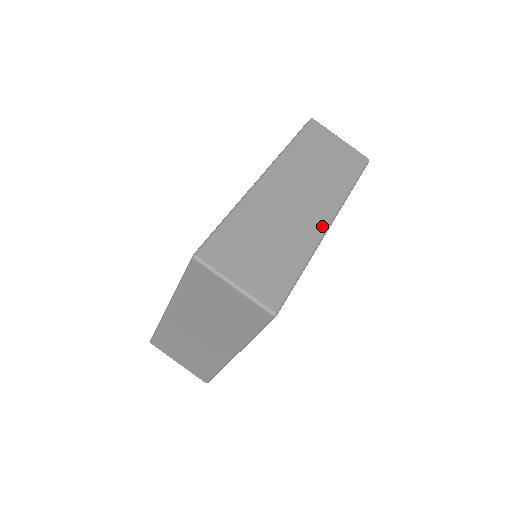
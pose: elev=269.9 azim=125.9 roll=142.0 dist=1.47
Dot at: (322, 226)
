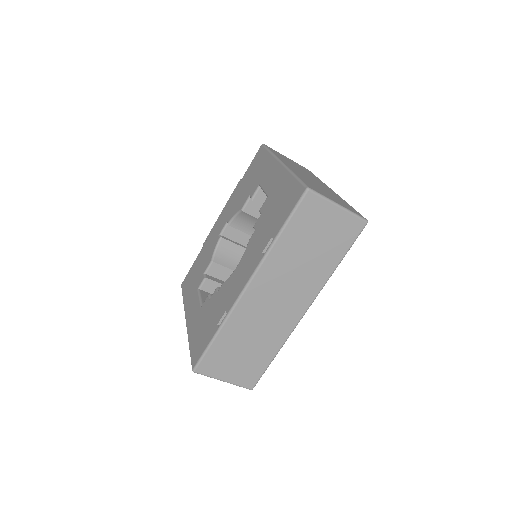
Dot at: (297, 318)
